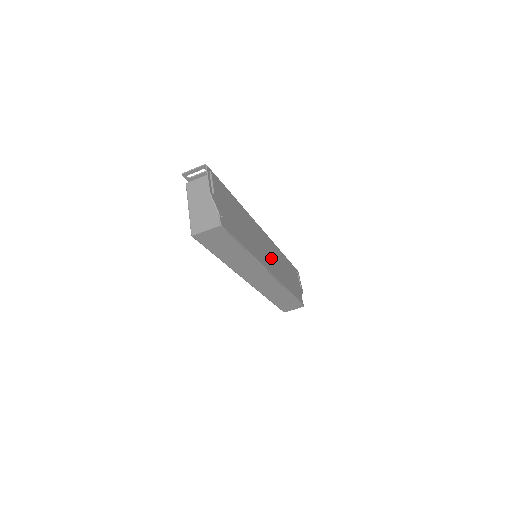
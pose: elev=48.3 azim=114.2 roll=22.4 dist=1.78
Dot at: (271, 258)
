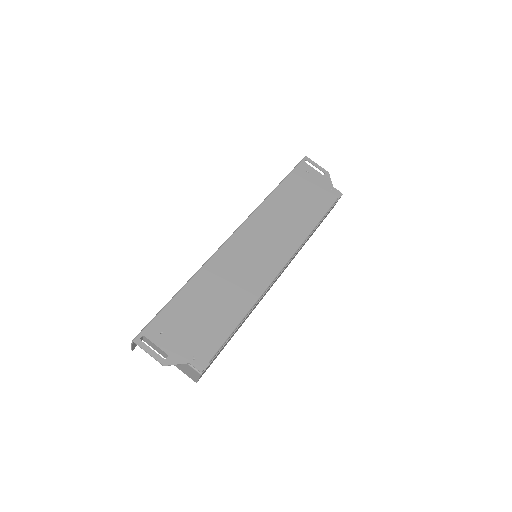
Dot at: (268, 244)
